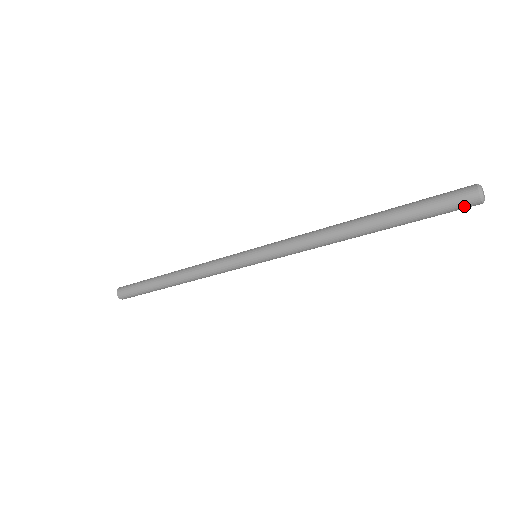
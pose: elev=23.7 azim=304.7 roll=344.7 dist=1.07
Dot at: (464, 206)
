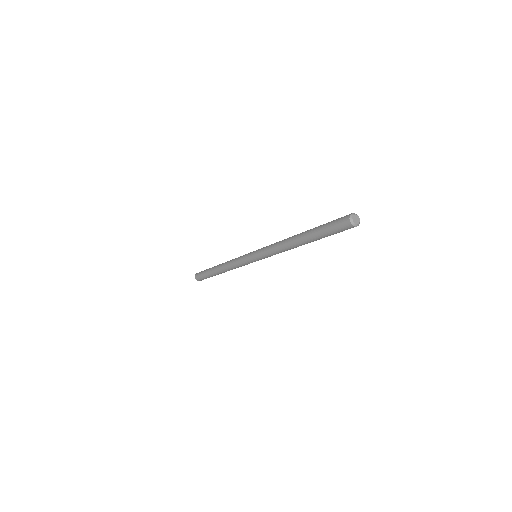
Dot at: (342, 224)
